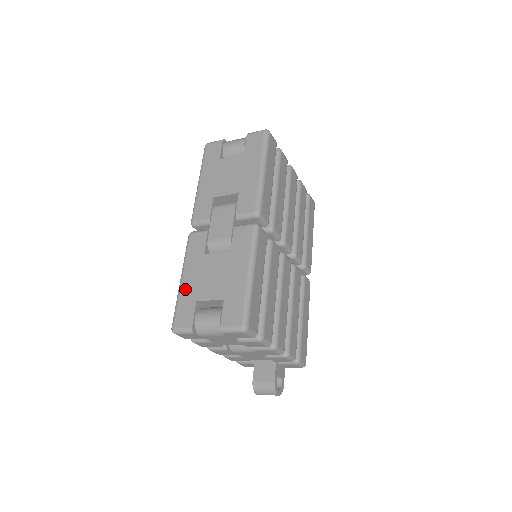
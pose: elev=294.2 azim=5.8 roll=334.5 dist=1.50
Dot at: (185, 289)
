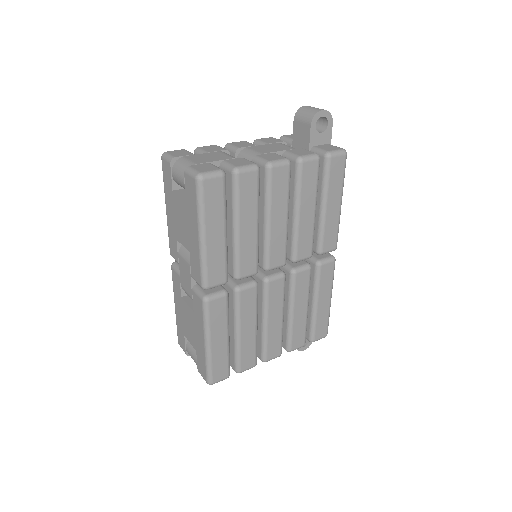
Dot at: (177, 318)
